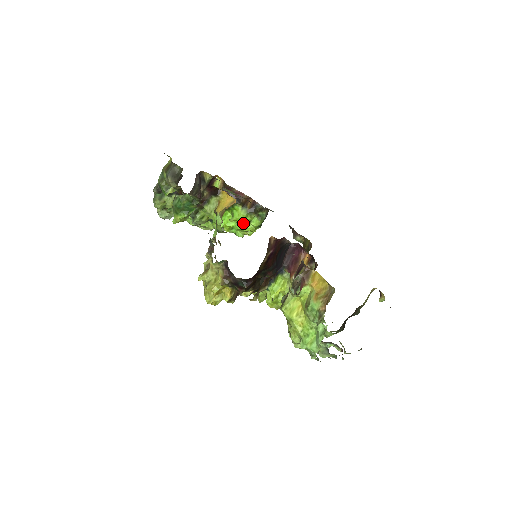
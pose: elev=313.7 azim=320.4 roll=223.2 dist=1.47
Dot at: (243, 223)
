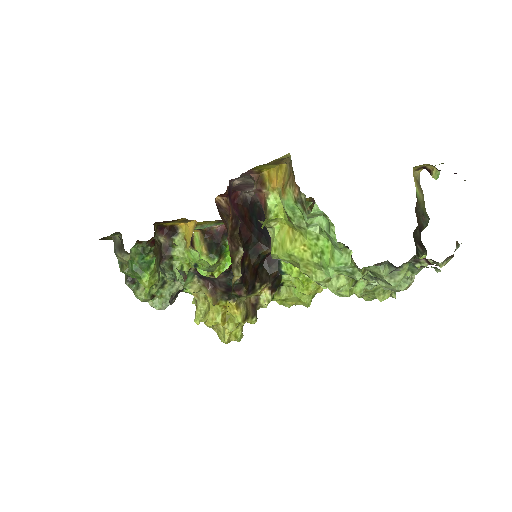
Dot at: occluded
